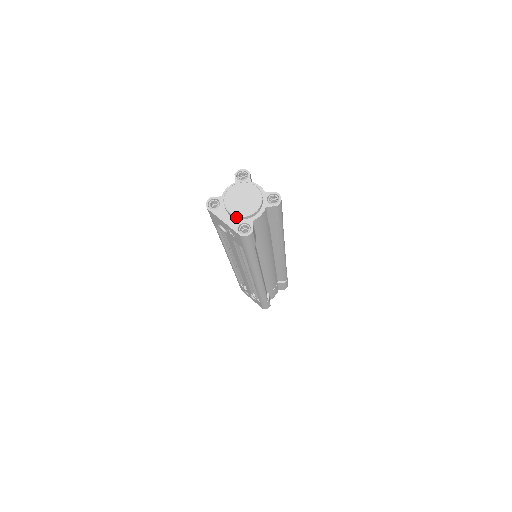
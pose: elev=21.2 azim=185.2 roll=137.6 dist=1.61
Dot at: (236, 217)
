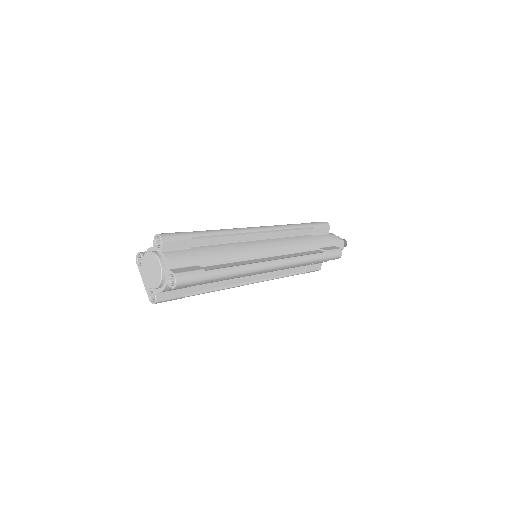
Dot at: (148, 283)
